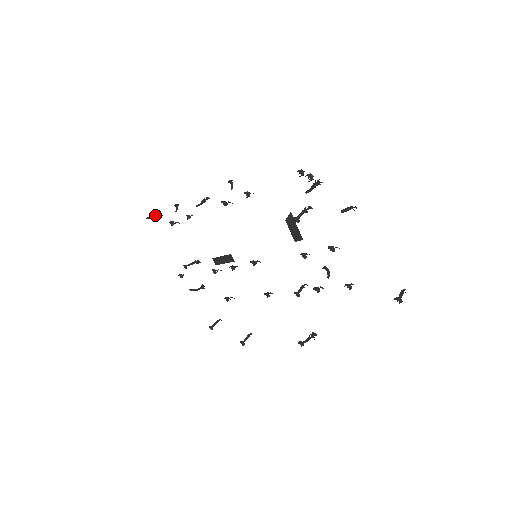
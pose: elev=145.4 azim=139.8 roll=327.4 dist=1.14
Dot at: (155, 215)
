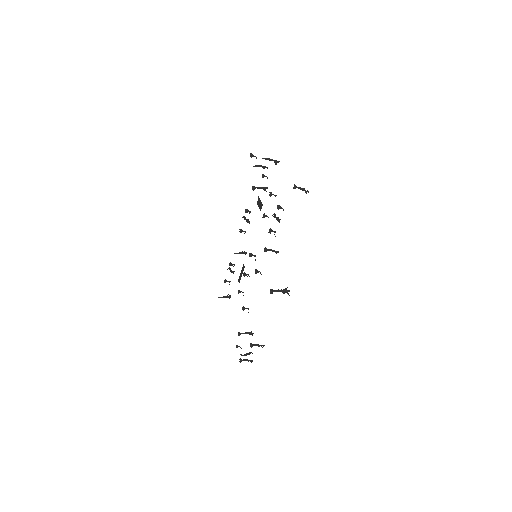
Dot at: (225, 297)
